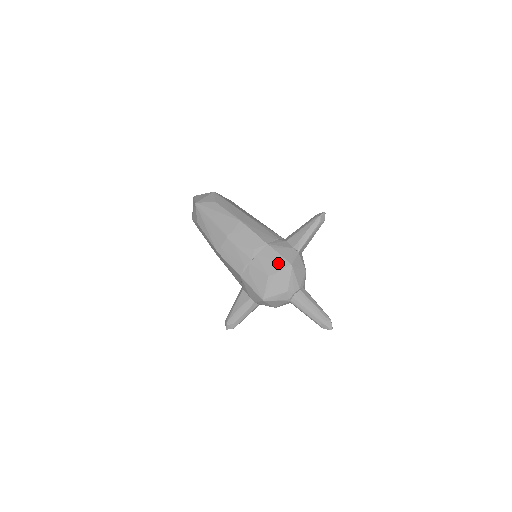
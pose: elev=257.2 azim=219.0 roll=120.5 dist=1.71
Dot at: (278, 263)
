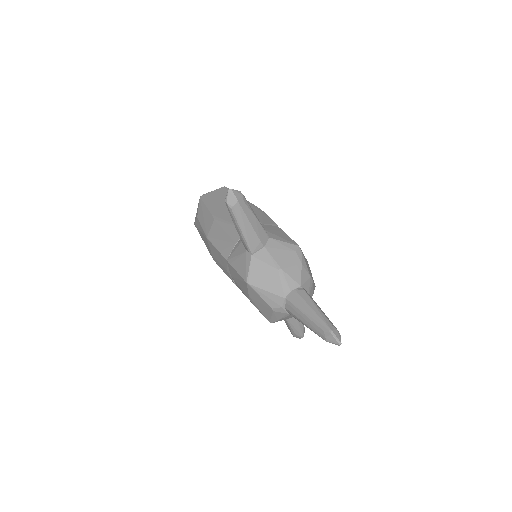
Dot at: (242, 283)
